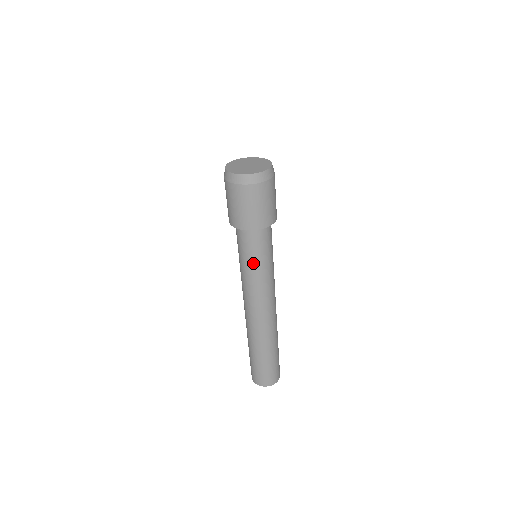
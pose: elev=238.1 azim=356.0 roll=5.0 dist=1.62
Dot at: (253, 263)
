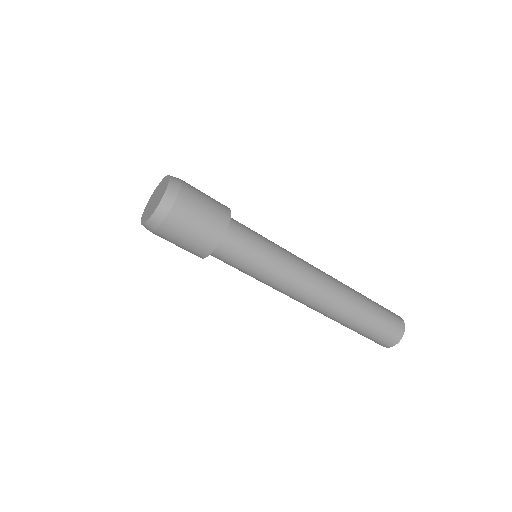
Dot at: (246, 273)
